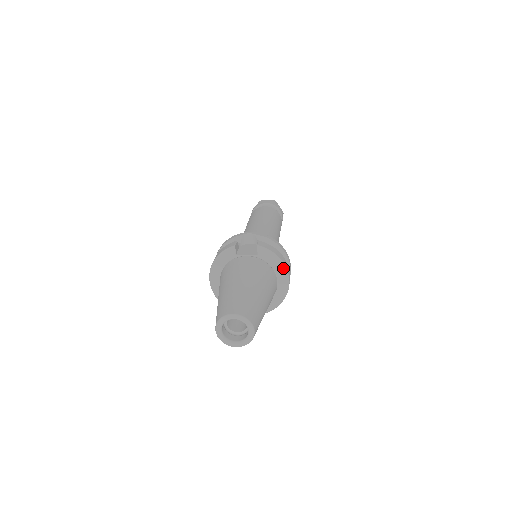
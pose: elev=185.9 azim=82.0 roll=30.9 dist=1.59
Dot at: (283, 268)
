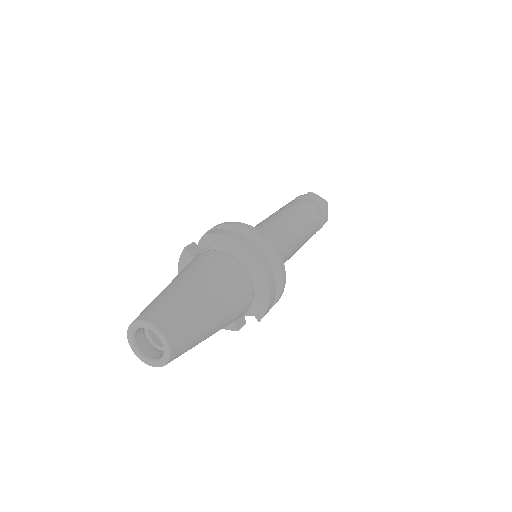
Dot at: (243, 250)
